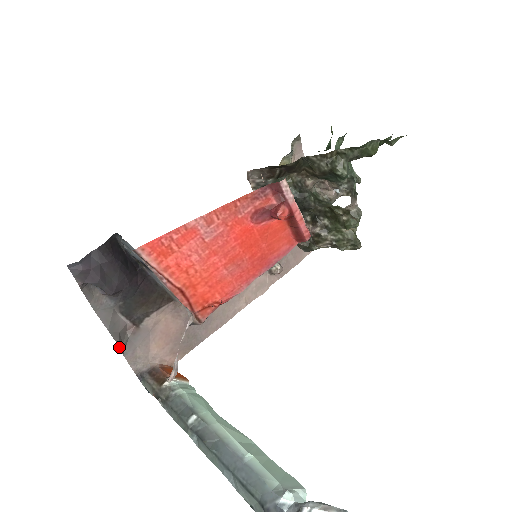
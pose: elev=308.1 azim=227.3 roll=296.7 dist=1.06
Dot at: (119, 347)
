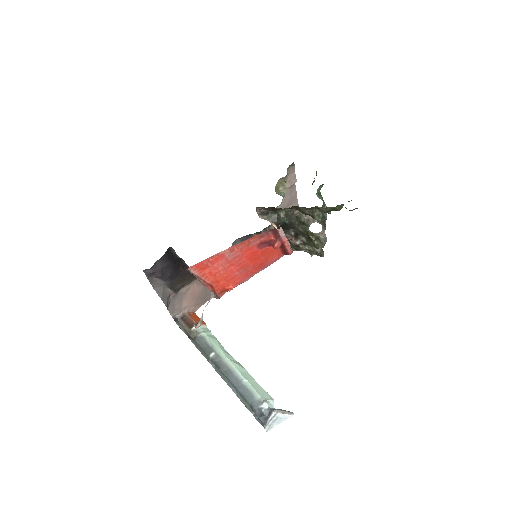
Dot at: (167, 307)
